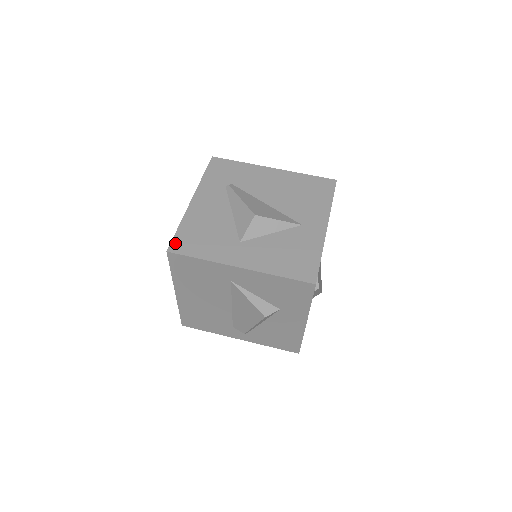
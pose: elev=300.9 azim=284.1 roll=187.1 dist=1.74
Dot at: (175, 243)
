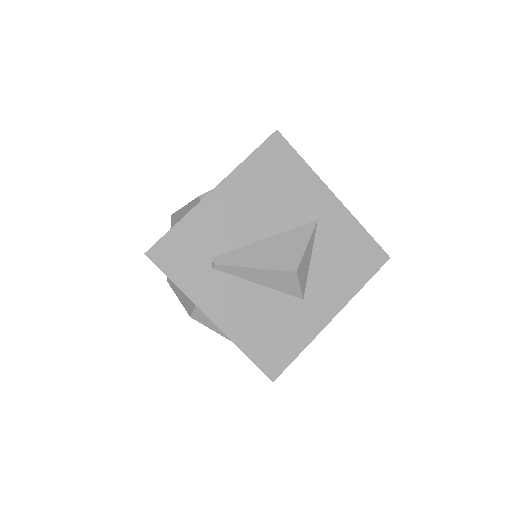
Dot at: (267, 369)
